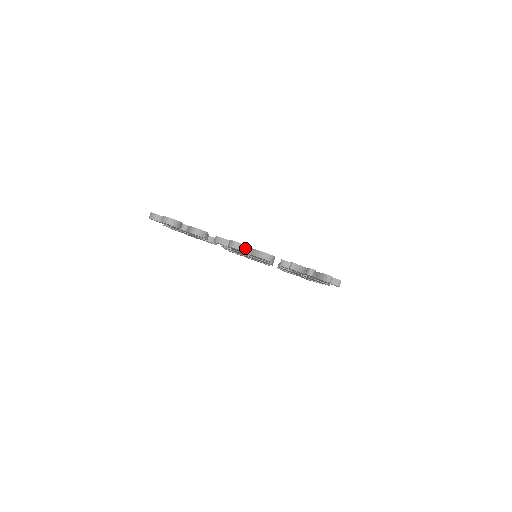
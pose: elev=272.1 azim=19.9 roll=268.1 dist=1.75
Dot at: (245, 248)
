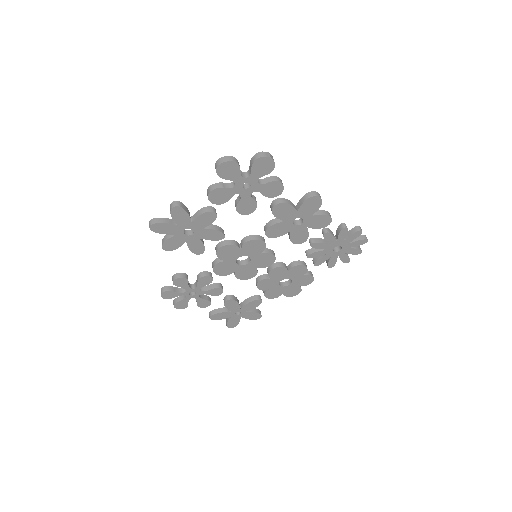
Dot at: (320, 202)
